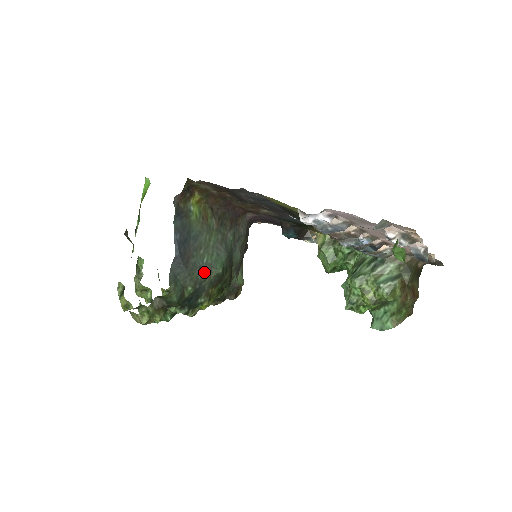
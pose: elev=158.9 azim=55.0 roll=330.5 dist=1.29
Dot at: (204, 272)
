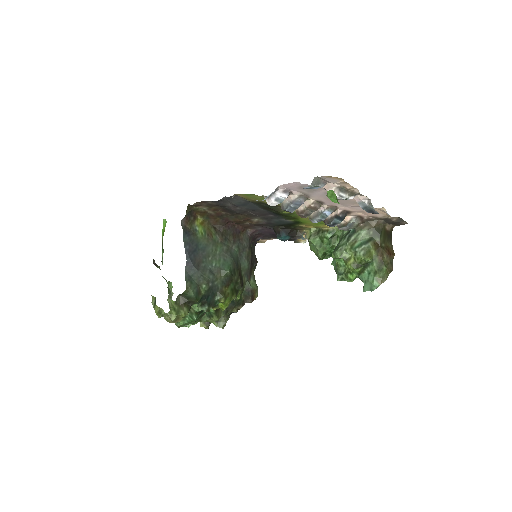
Dot at: (214, 273)
